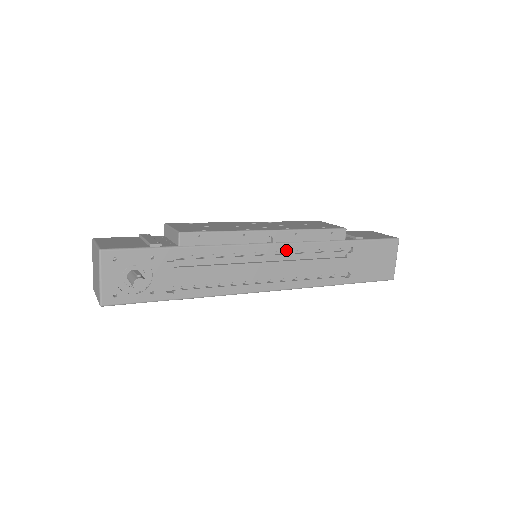
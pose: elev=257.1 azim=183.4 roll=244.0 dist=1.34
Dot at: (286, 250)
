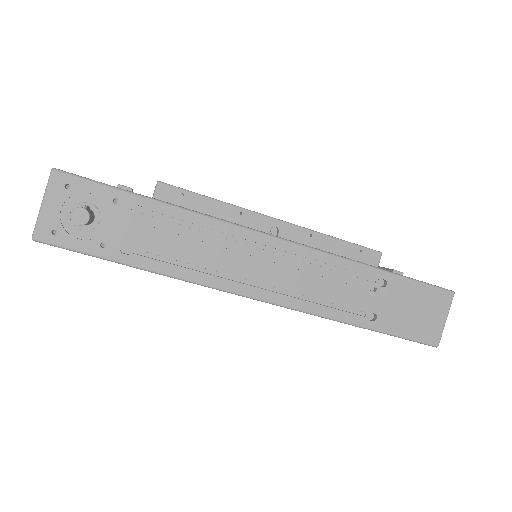
Dot at: (293, 252)
